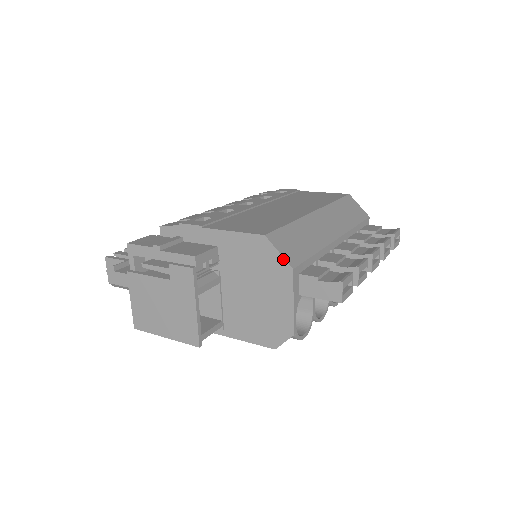
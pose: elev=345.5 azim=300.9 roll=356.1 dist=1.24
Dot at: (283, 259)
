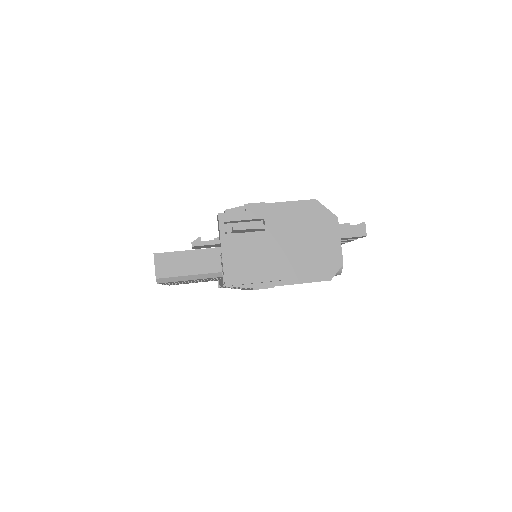
Dot at: (330, 212)
